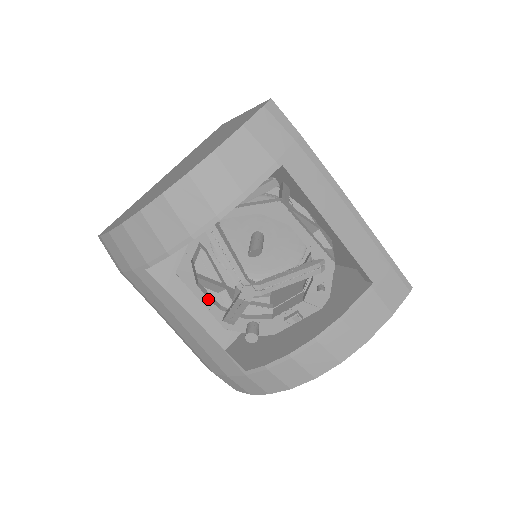
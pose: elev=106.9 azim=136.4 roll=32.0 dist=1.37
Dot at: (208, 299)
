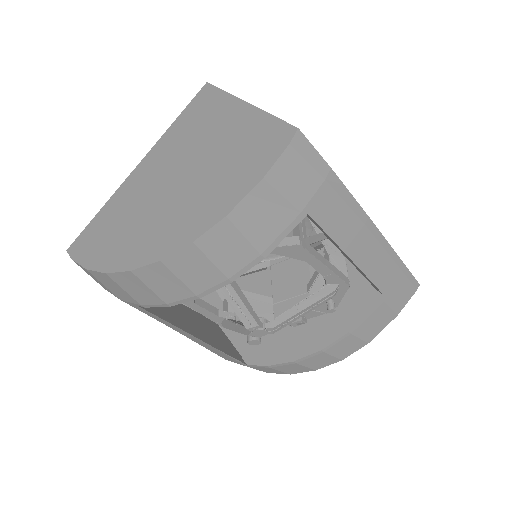
Dot at: (207, 311)
